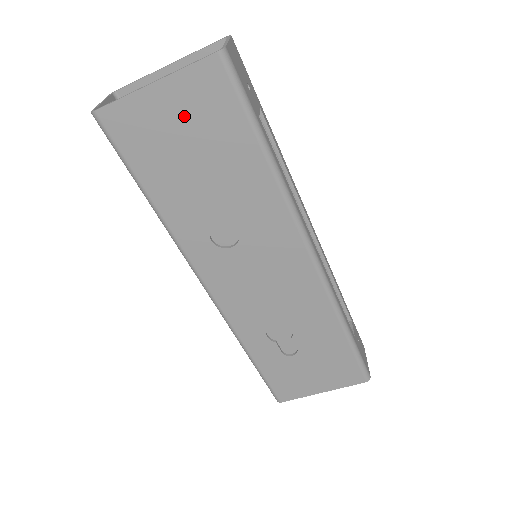
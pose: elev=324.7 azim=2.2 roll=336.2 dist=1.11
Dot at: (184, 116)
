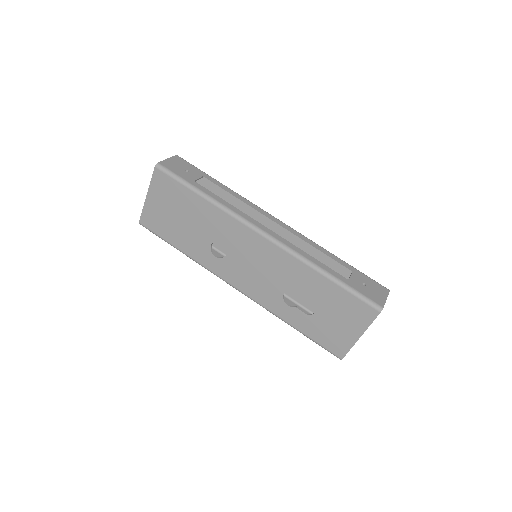
Dot at: (164, 202)
